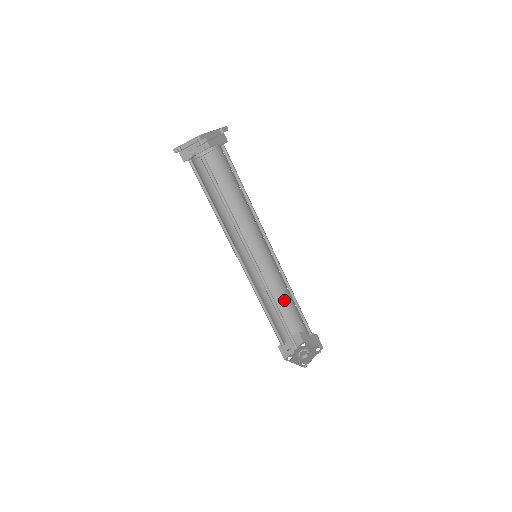
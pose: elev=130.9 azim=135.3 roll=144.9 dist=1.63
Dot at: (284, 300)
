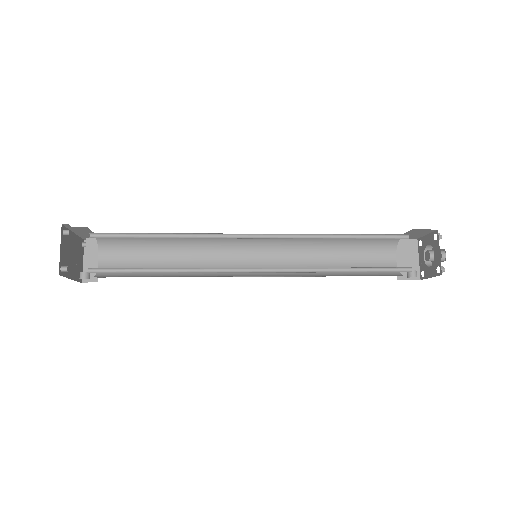
Dot at: (341, 242)
